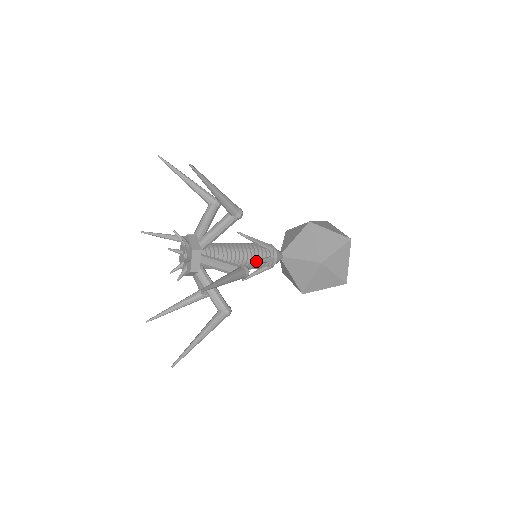
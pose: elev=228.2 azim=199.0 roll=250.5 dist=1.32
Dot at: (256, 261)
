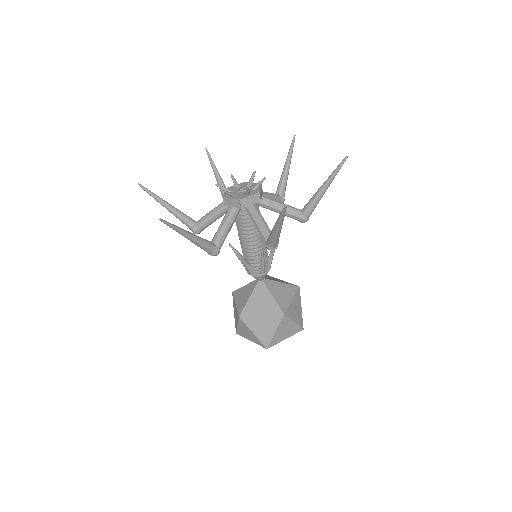
Dot at: occluded
